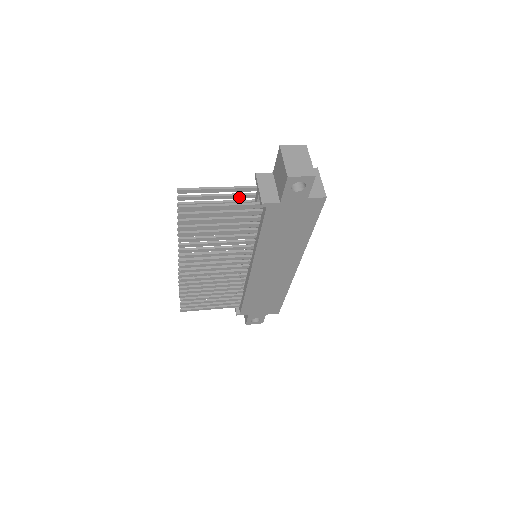
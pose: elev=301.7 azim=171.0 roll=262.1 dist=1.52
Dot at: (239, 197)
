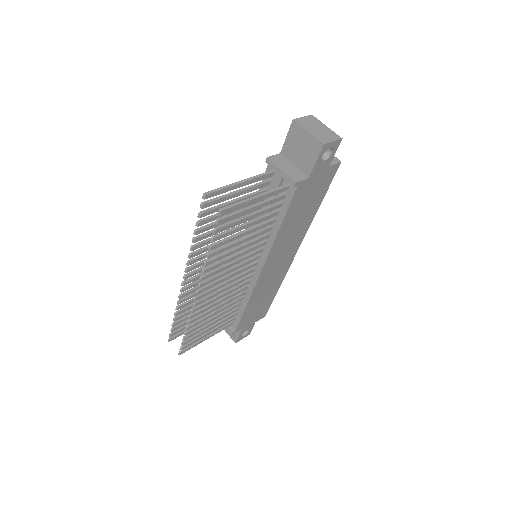
Dot at: (255, 189)
